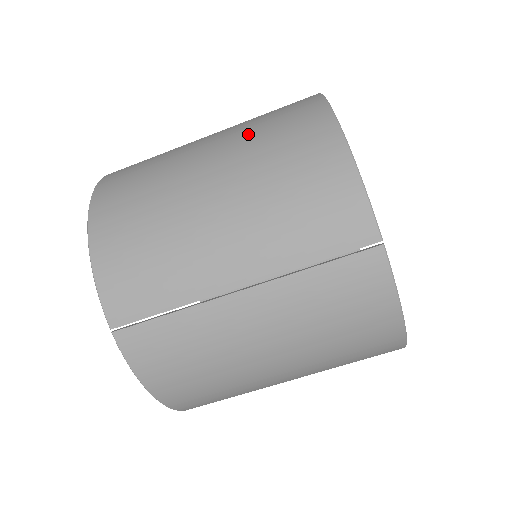
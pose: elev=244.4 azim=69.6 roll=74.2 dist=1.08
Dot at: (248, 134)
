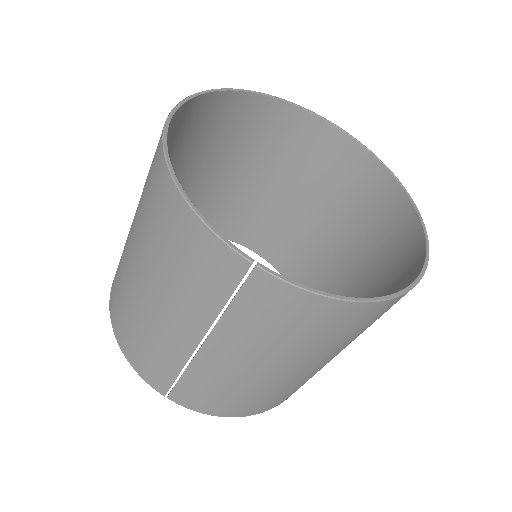
Dot at: (141, 203)
